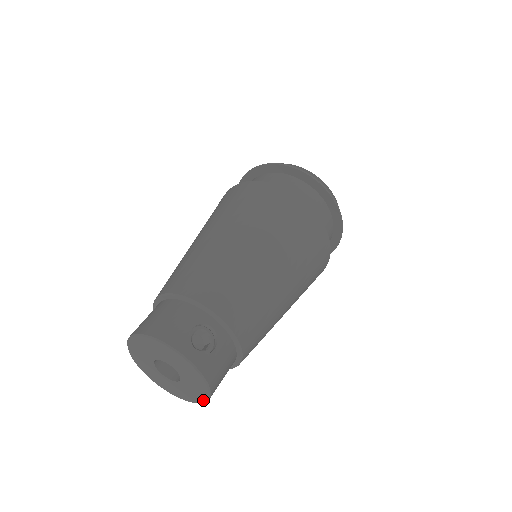
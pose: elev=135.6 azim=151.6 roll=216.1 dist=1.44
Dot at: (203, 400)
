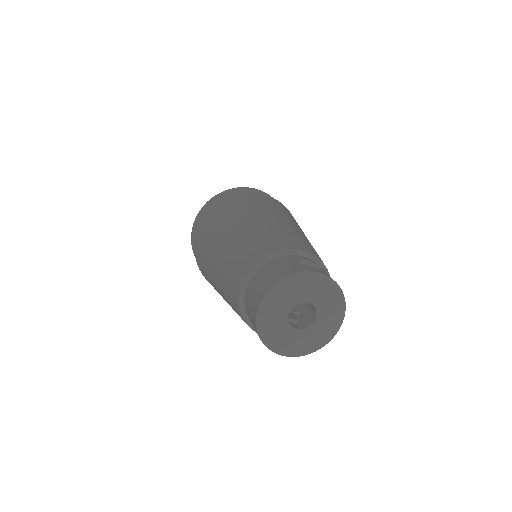
Dot at: (340, 322)
